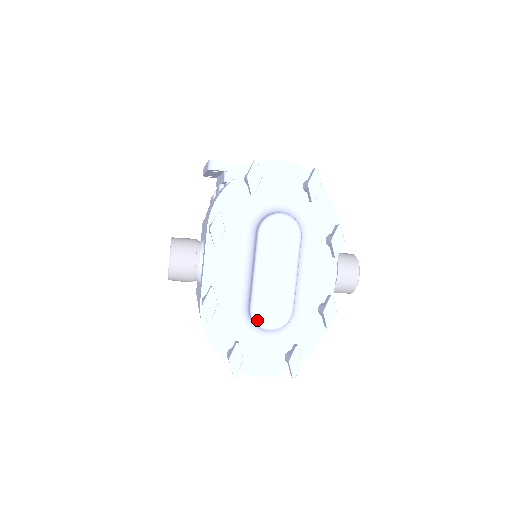
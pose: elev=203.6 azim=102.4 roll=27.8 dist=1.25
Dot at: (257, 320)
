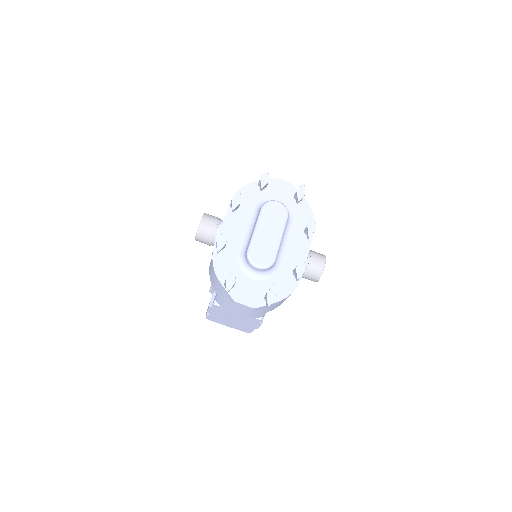
Dot at: (250, 258)
